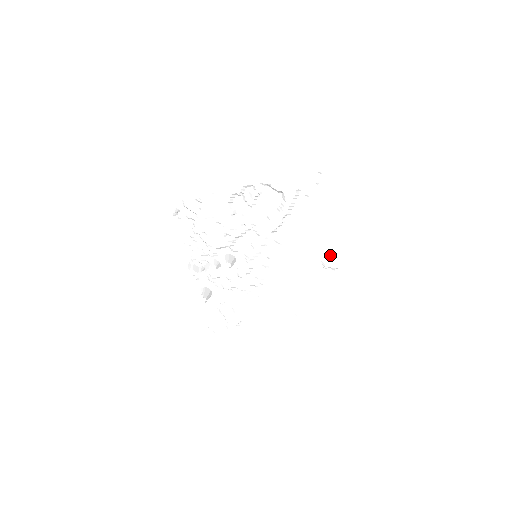
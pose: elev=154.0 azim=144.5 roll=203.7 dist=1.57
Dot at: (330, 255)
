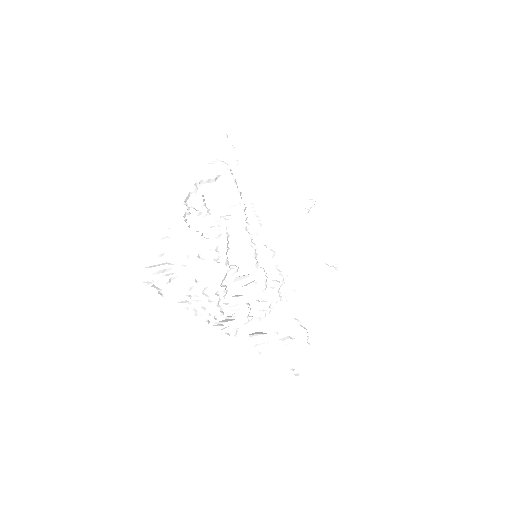
Dot at: (299, 200)
